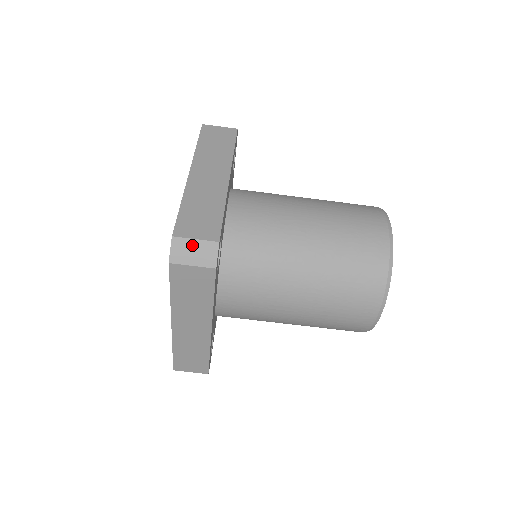
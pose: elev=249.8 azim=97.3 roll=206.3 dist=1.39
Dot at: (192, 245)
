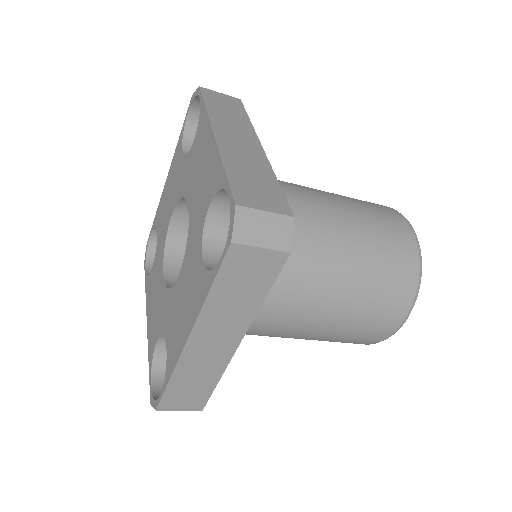
Dot at: (175, 409)
